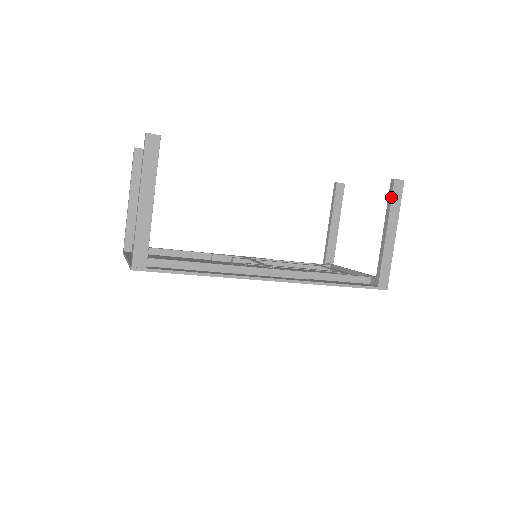
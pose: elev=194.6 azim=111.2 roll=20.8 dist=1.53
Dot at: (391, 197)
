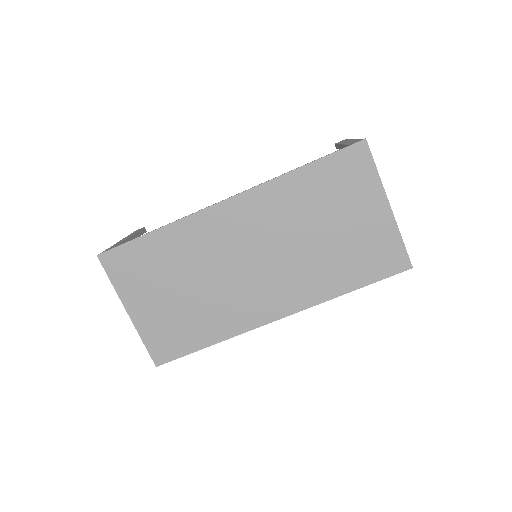
Dot at: (337, 145)
